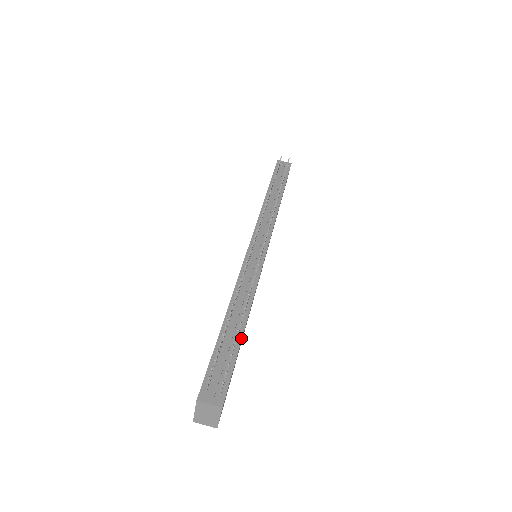
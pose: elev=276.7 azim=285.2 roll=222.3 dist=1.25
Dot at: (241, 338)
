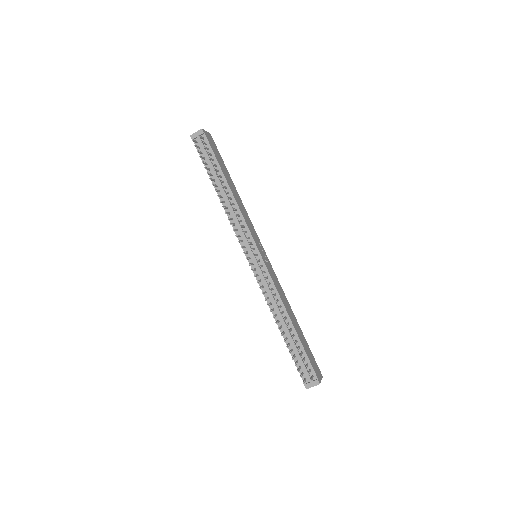
Dot at: (297, 336)
